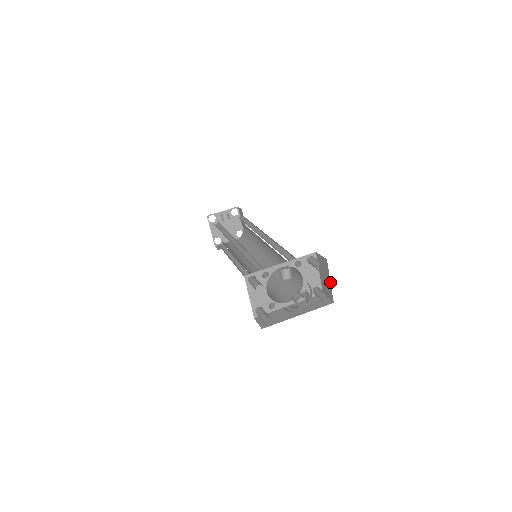
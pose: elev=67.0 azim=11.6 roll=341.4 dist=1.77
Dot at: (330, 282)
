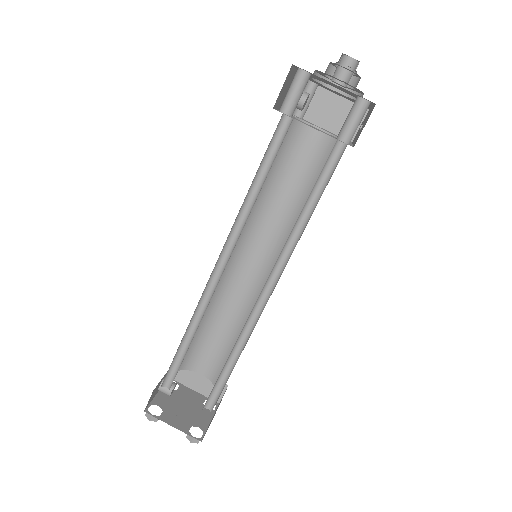
Dot at: (337, 95)
